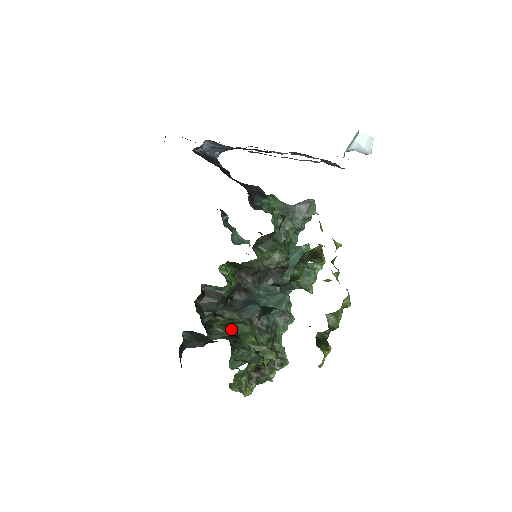
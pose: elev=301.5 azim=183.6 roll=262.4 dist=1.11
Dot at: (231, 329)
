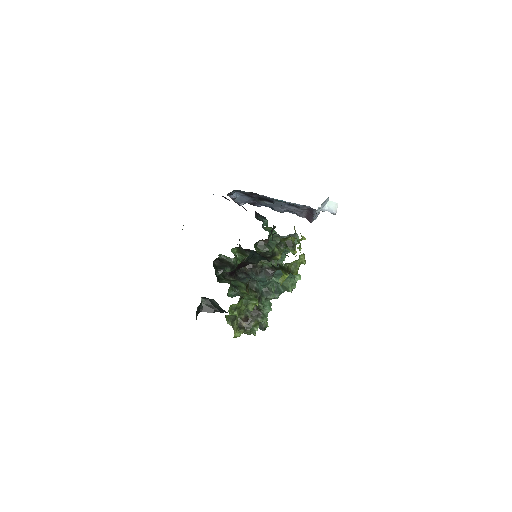
Dot at: (233, 282)
